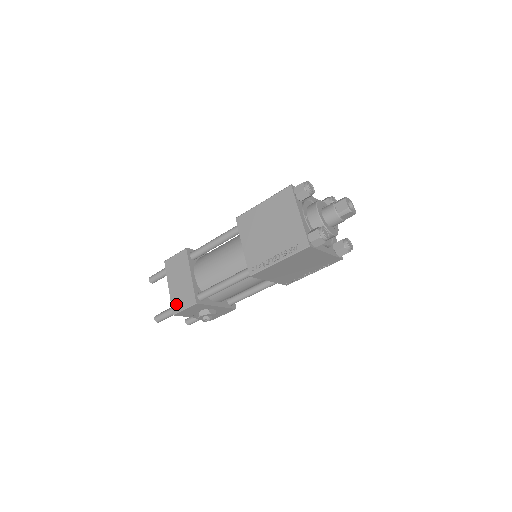
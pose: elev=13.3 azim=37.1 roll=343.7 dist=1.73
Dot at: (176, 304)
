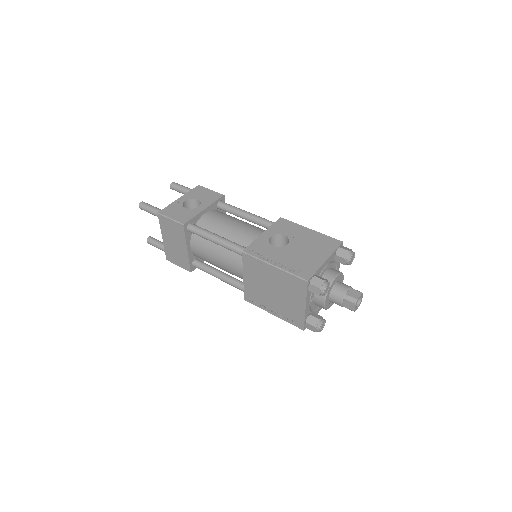
Dot at: (170, 256)
